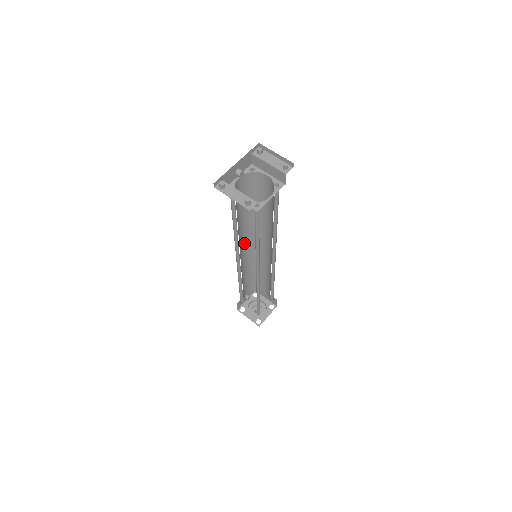
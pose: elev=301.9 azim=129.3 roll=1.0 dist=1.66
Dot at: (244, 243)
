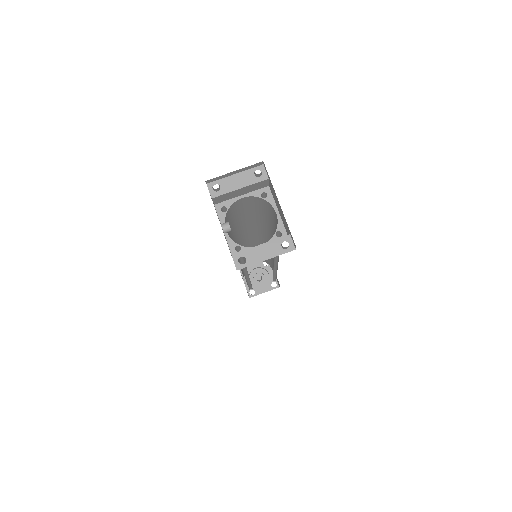
Dot at: occluded
